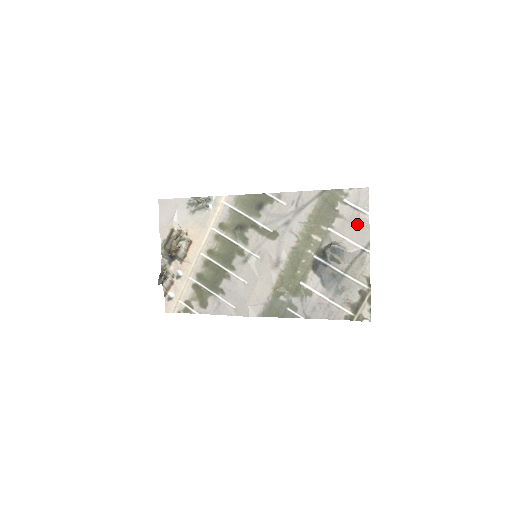
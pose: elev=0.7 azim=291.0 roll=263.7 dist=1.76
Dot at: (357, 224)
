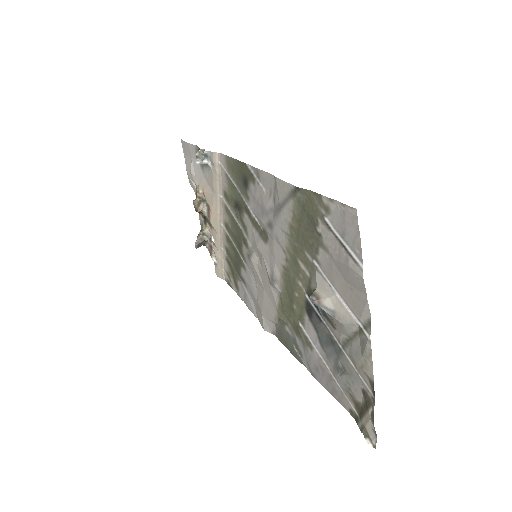
Dot at: (347, 276)
